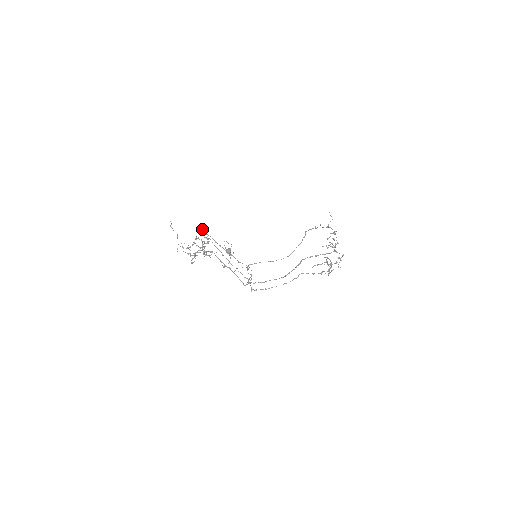
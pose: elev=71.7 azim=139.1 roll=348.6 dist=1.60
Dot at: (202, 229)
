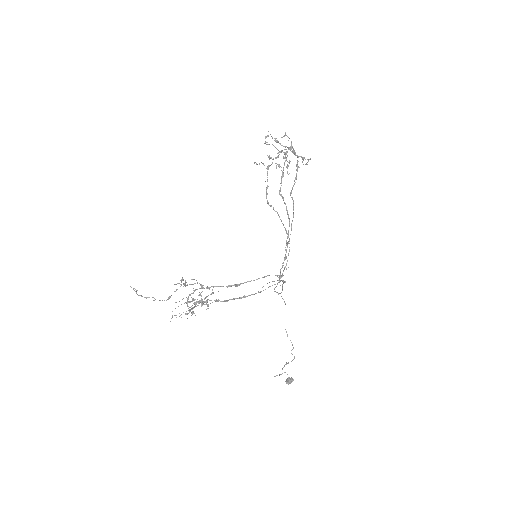
Dot at: occluded
